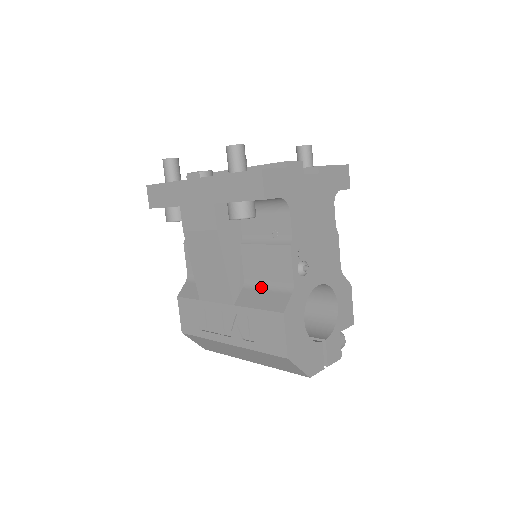
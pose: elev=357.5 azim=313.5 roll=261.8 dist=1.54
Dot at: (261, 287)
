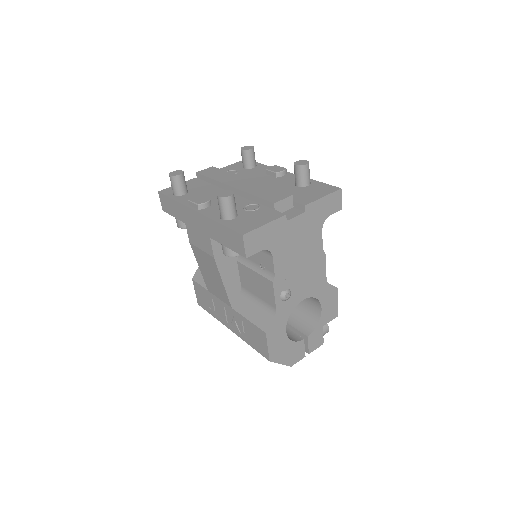
Dot at: (253, 299)
